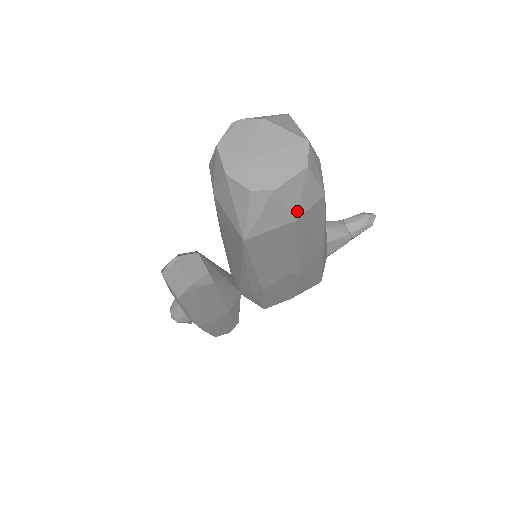
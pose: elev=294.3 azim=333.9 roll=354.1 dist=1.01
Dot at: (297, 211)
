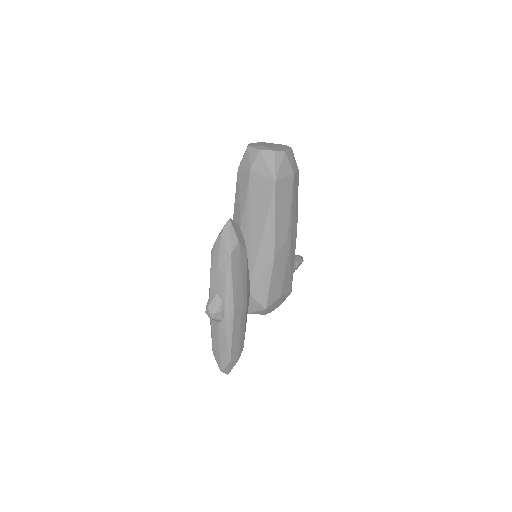
Dot at: (293, 169)
